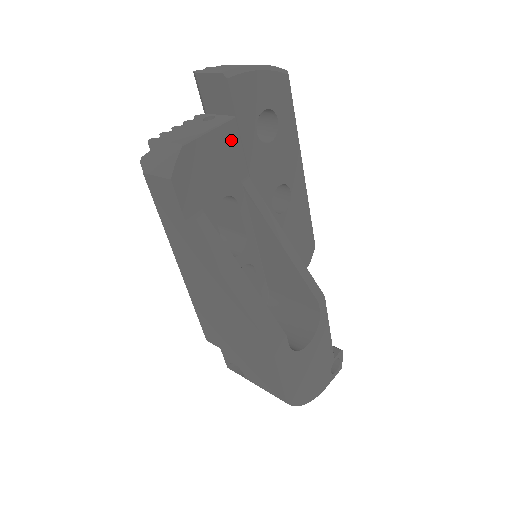
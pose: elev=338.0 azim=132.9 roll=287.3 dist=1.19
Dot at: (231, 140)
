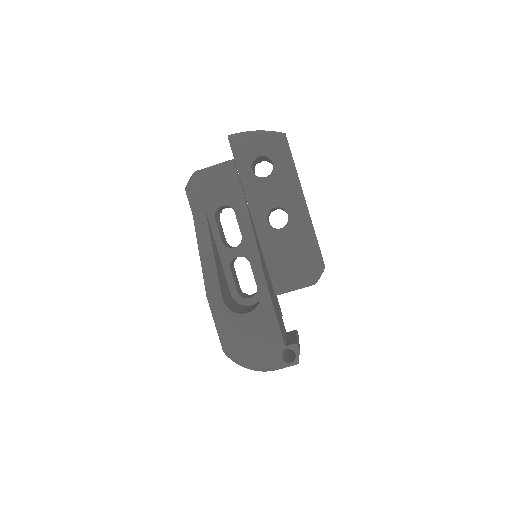
Dot at: (230, 172)
